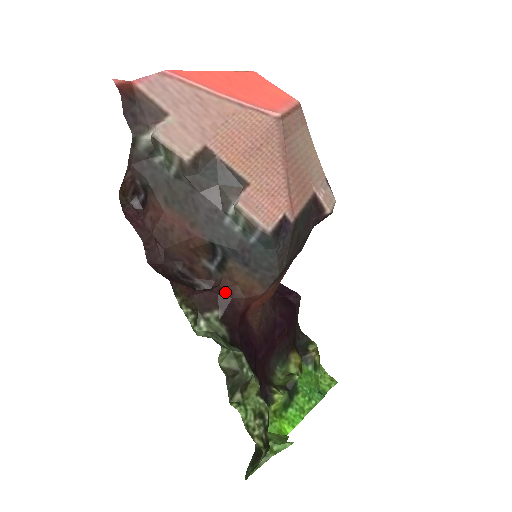
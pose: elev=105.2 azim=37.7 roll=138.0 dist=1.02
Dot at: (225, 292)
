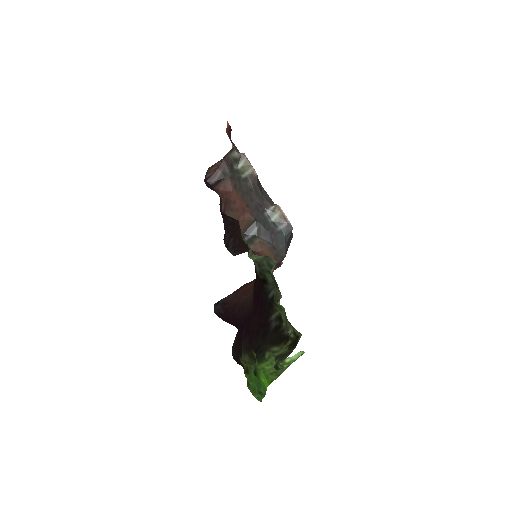
Dot at: (254, 253)
